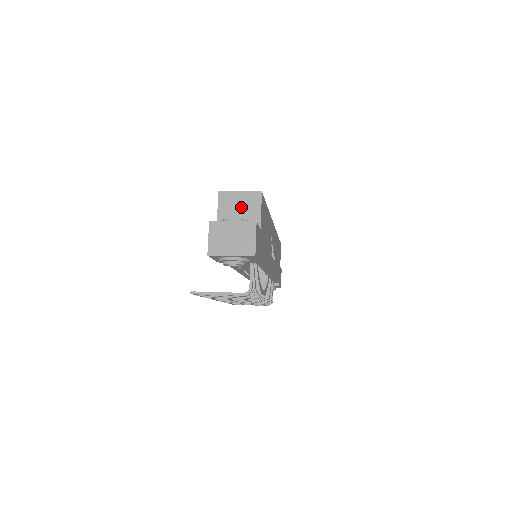
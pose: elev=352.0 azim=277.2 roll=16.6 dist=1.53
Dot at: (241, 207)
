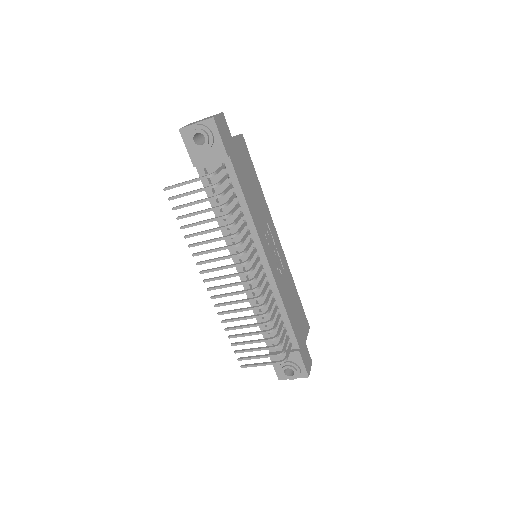
Dot at: occluded
